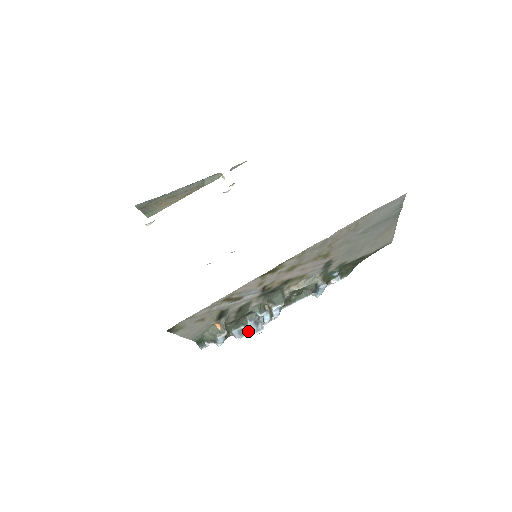
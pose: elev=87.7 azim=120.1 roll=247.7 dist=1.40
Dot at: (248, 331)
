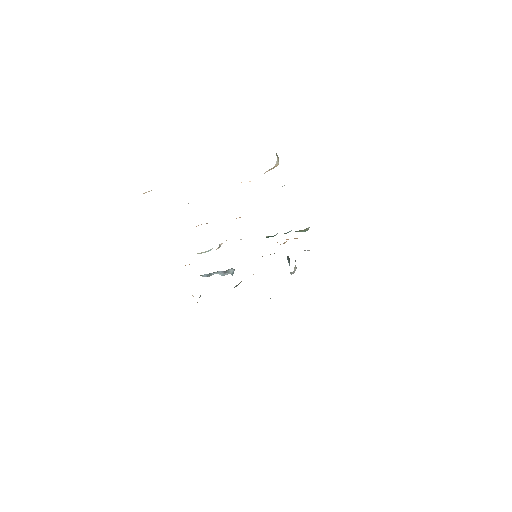
Dot at: occluded
